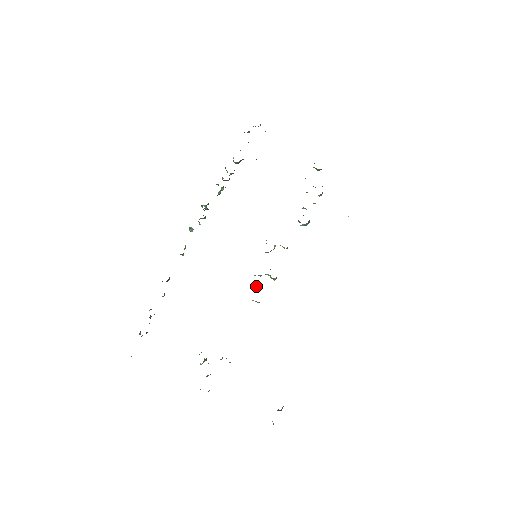
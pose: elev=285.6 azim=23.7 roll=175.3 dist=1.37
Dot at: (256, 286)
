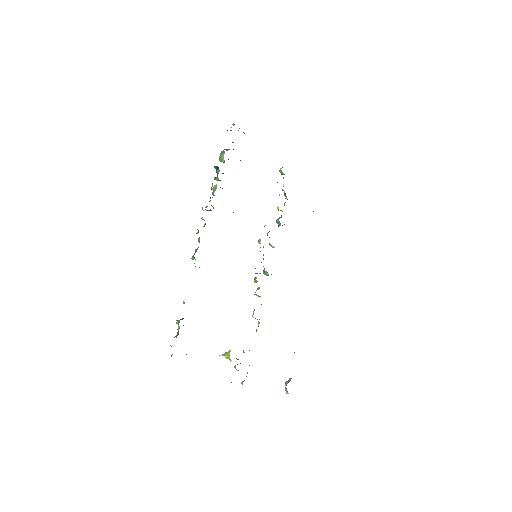
Dot at: (256, 282)
